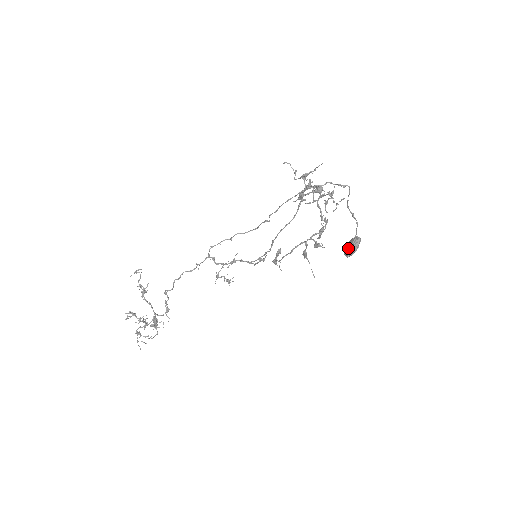
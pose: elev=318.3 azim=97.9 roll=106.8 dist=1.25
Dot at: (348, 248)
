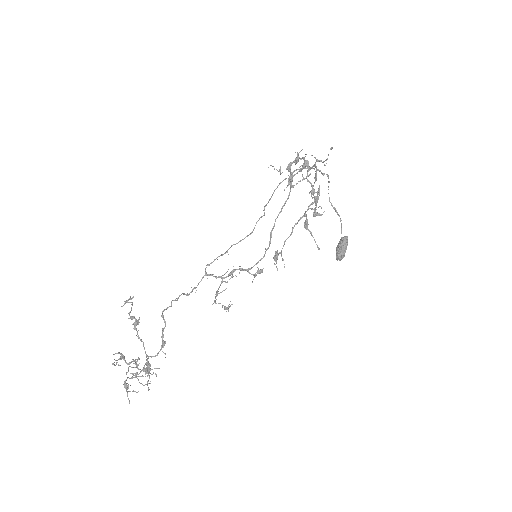
Dot at: (339, 247)
